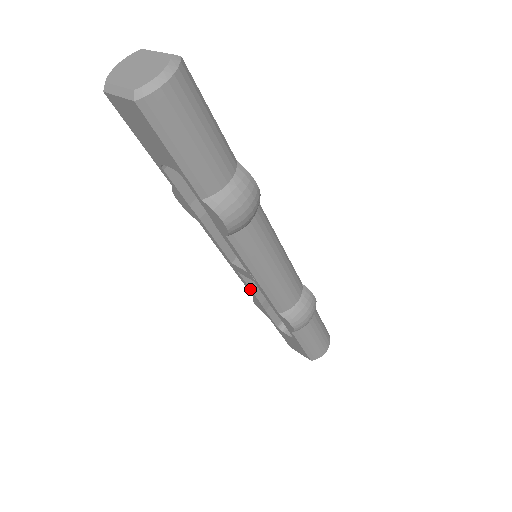
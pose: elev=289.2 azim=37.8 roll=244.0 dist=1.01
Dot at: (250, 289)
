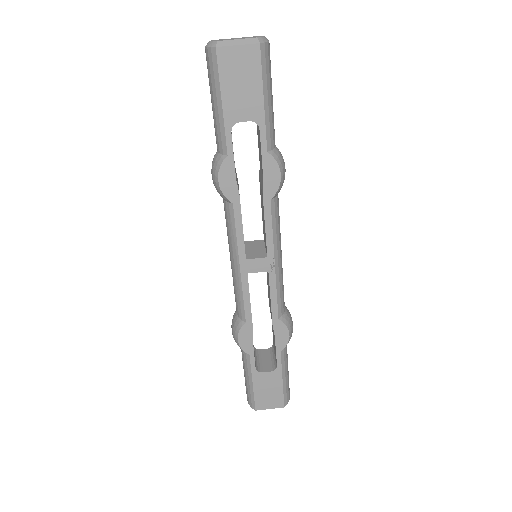
Dot at: occluded
